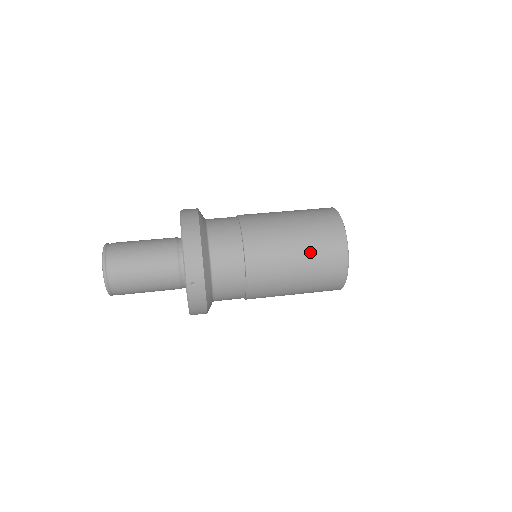
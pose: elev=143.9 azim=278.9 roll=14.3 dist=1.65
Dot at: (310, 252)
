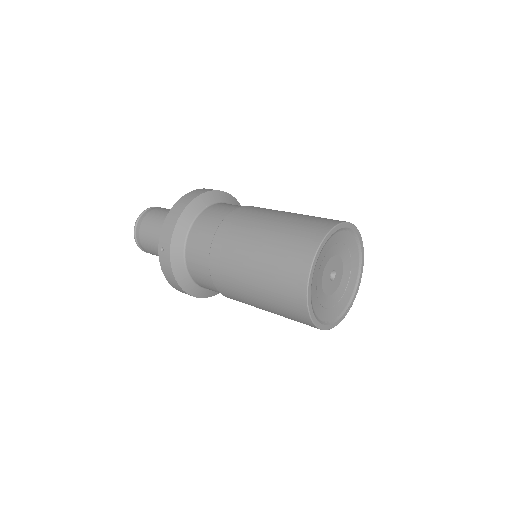
Dot at: (270, 255)
